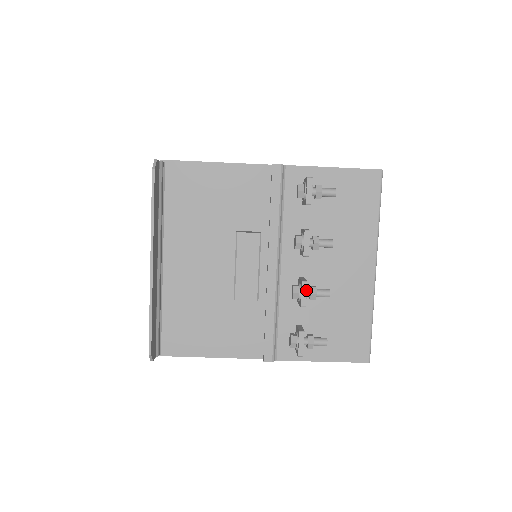
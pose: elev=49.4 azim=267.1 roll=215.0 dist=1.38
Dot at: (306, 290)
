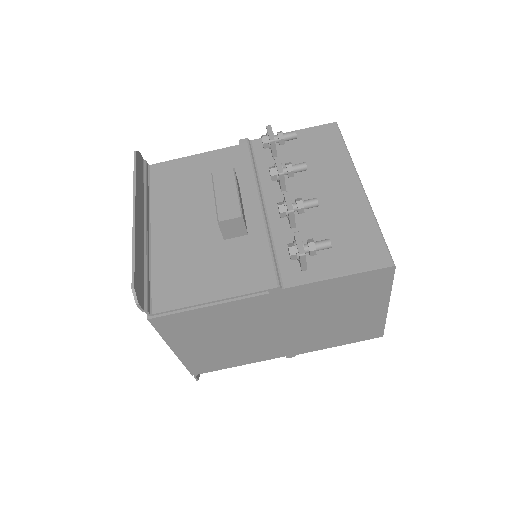
Dot at: (289, 197)
